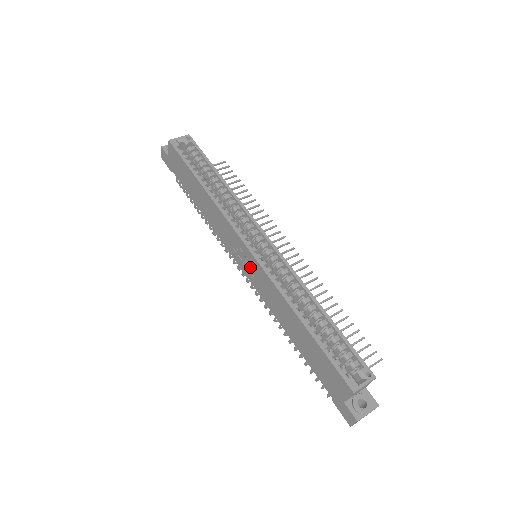
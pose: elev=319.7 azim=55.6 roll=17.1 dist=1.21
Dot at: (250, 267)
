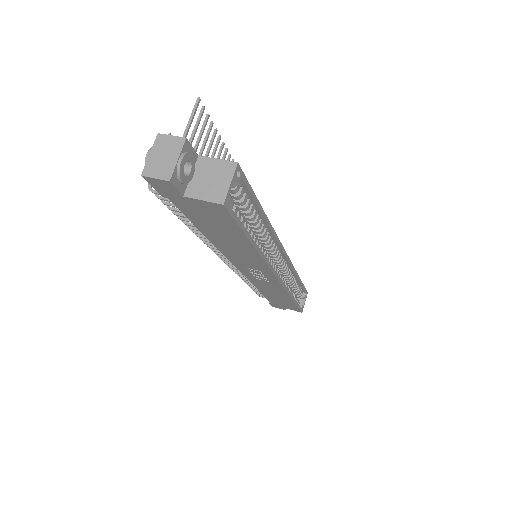
Dot at: (261, 278)
